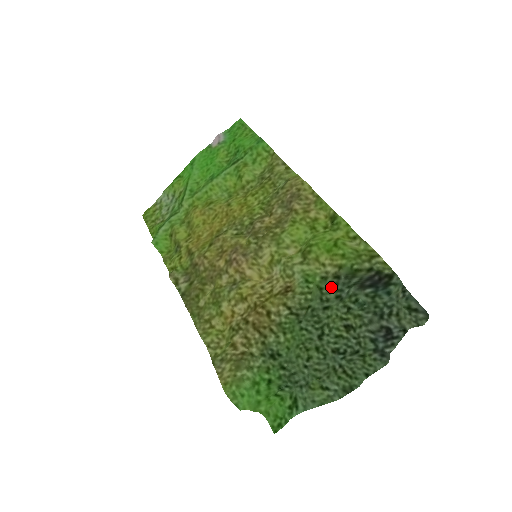
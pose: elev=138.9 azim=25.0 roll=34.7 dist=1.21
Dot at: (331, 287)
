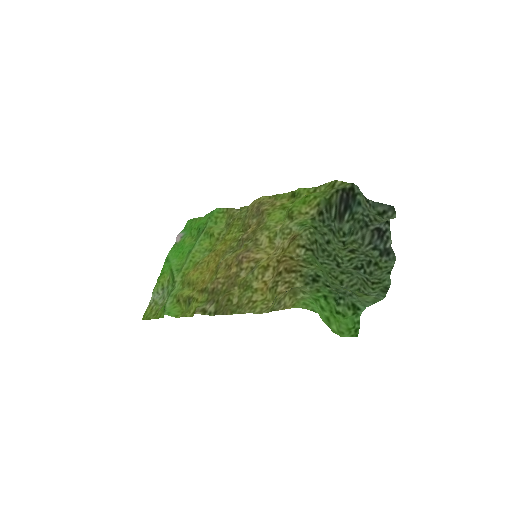
Dot at: (321, 225)
